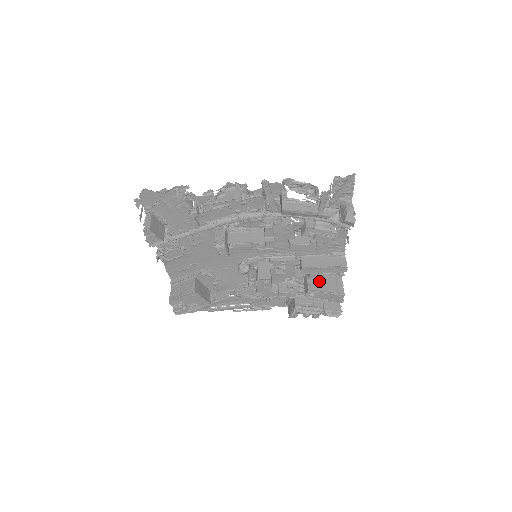
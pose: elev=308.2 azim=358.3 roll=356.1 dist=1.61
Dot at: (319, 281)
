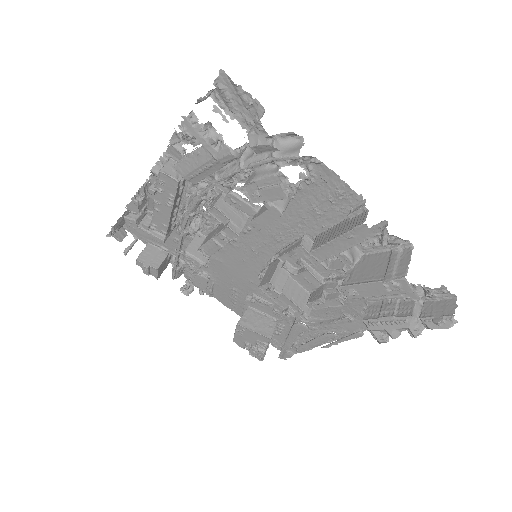
Dot at: (366, 267)
